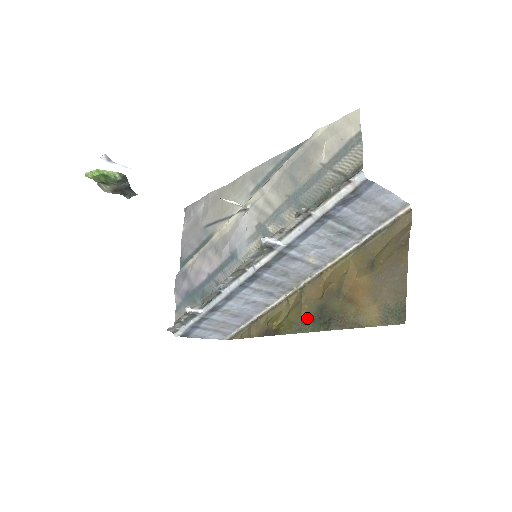
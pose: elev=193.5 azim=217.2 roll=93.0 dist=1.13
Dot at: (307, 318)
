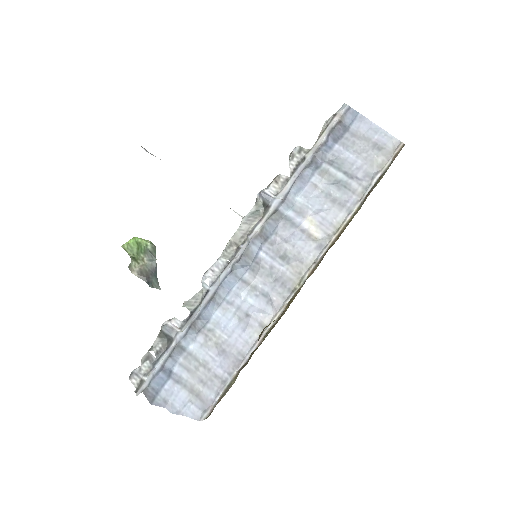
Dot at: occluded
